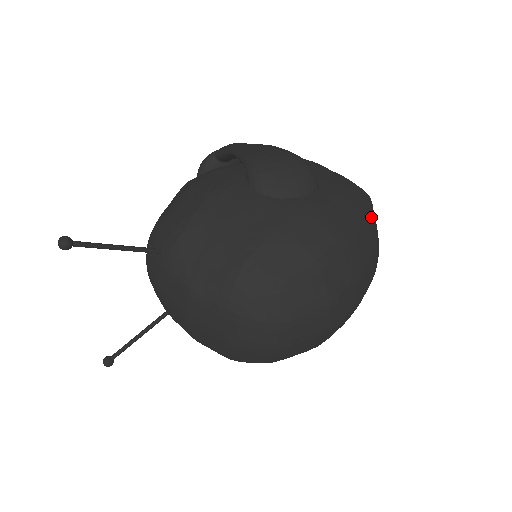
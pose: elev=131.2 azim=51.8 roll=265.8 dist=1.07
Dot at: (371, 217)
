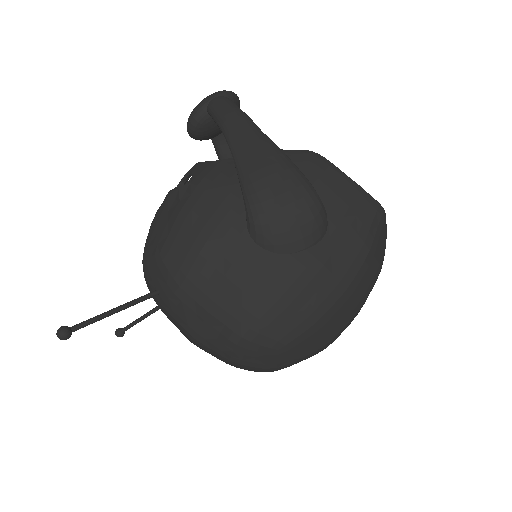
Dot at: (381, 237)
